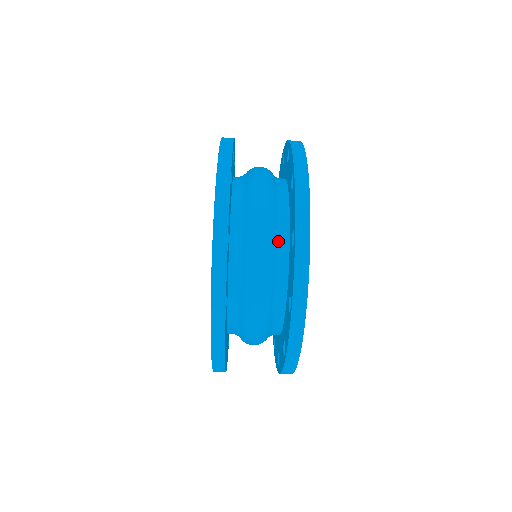
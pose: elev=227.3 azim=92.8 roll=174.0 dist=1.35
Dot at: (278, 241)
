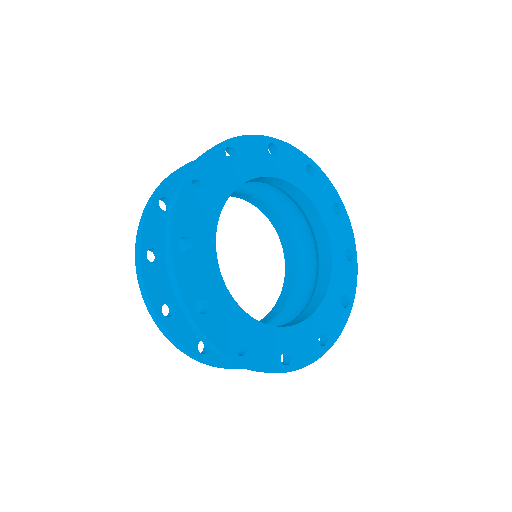
Dot at: occluded
